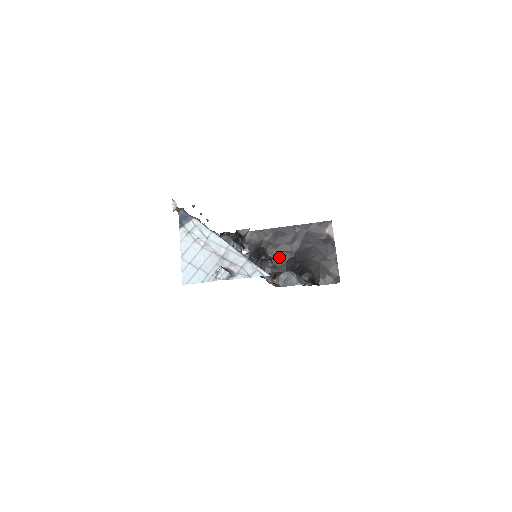
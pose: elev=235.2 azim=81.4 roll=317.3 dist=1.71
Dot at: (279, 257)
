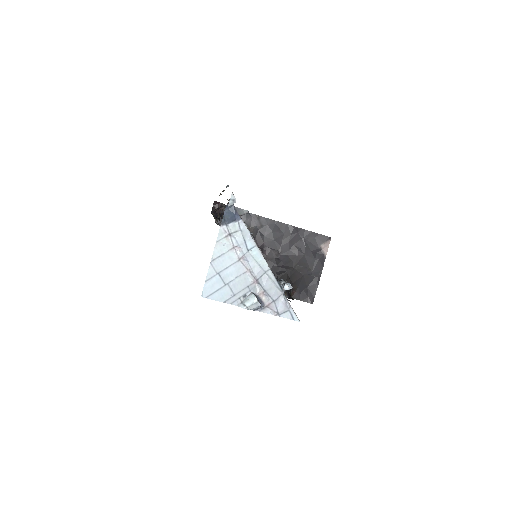
Dot at: (264, 252)
